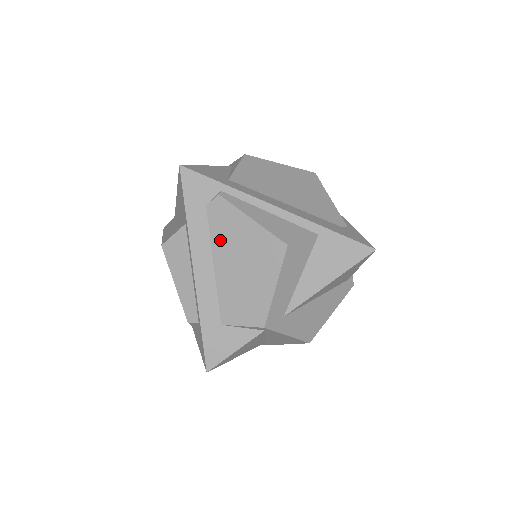
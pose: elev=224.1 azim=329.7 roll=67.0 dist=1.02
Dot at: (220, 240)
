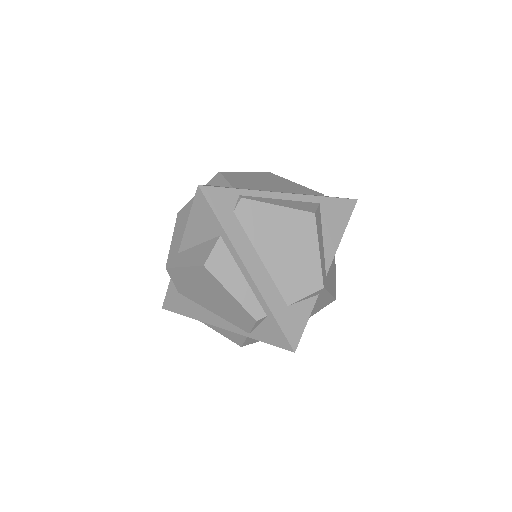
Dot at: (258, 235)
